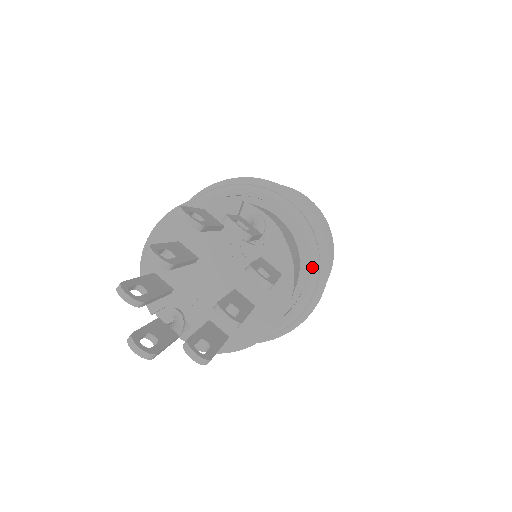
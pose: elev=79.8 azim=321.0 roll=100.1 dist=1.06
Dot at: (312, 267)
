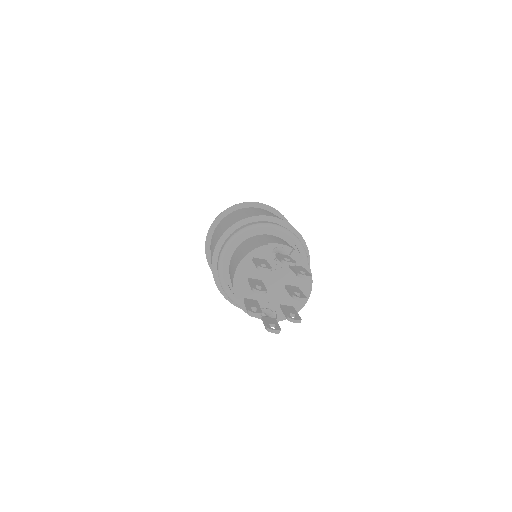
Dot at: (302, 251)
